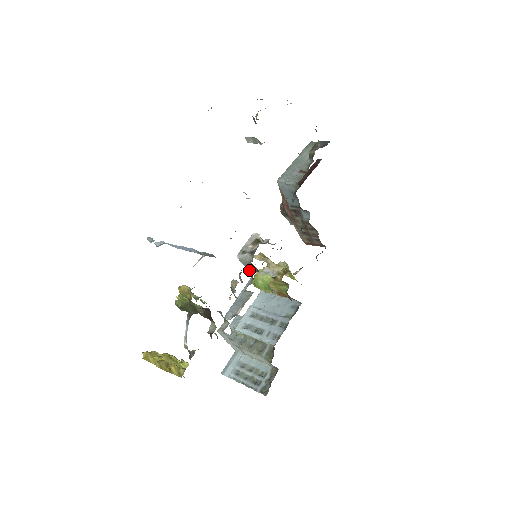
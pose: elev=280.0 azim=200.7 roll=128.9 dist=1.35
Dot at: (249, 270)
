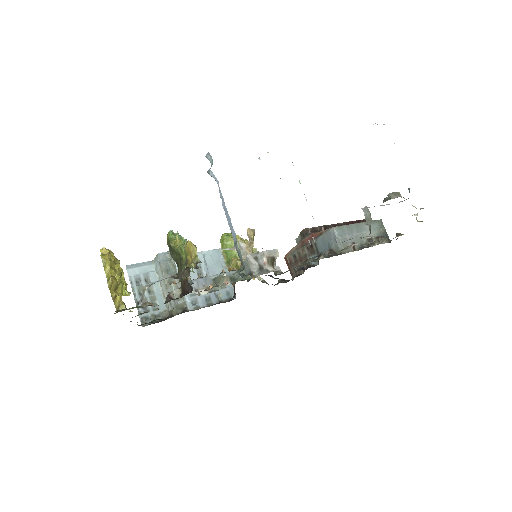
Dot at: (242, 267)
